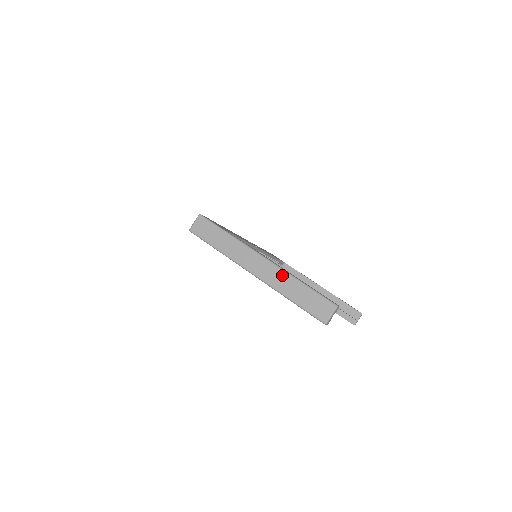
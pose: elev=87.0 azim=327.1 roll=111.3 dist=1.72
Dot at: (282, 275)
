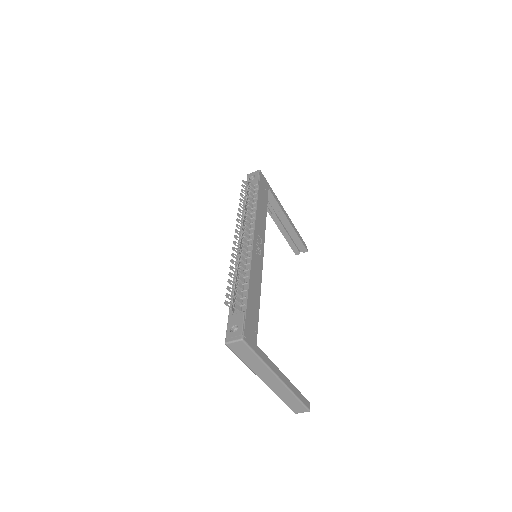
Dot at: (286, 391)
